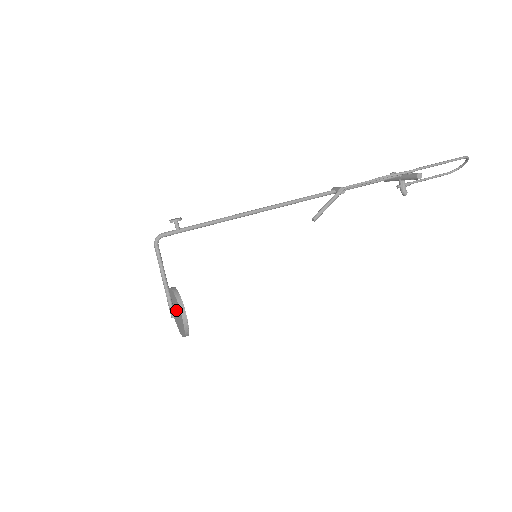
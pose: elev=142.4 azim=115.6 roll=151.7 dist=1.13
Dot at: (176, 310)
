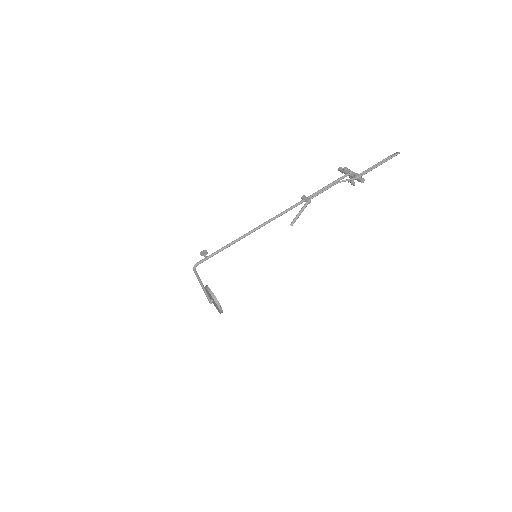
Dot at: (212, 300)
